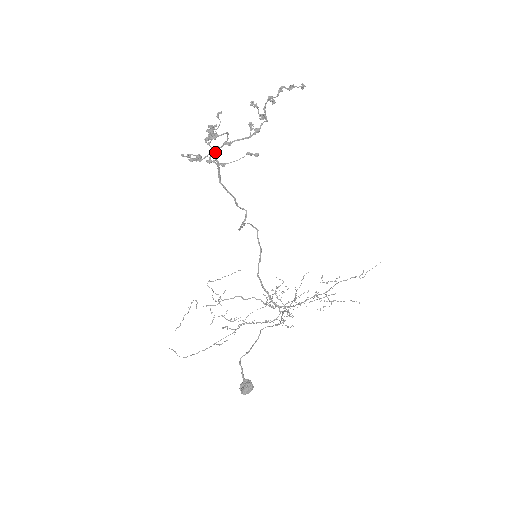
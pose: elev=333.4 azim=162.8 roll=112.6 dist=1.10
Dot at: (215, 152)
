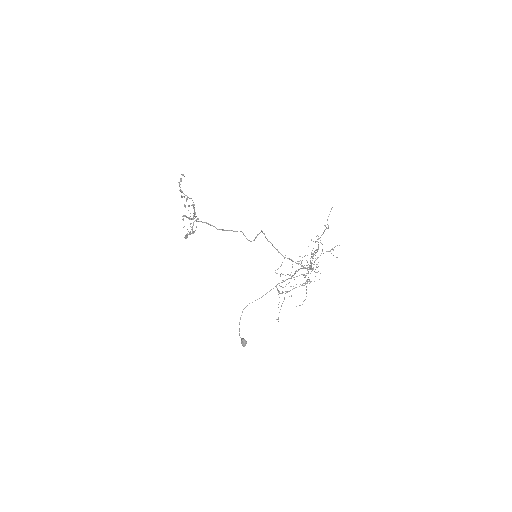
Dot at: occluded
